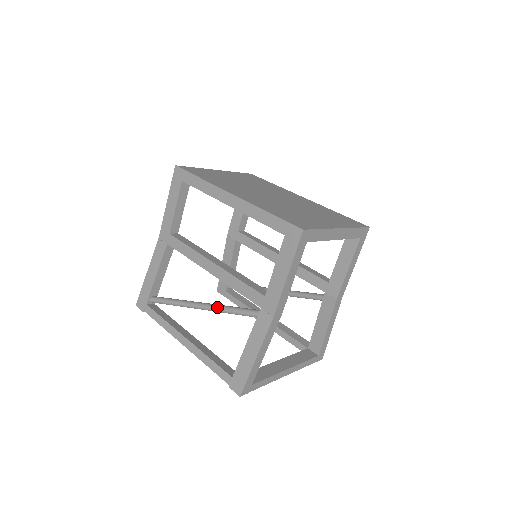
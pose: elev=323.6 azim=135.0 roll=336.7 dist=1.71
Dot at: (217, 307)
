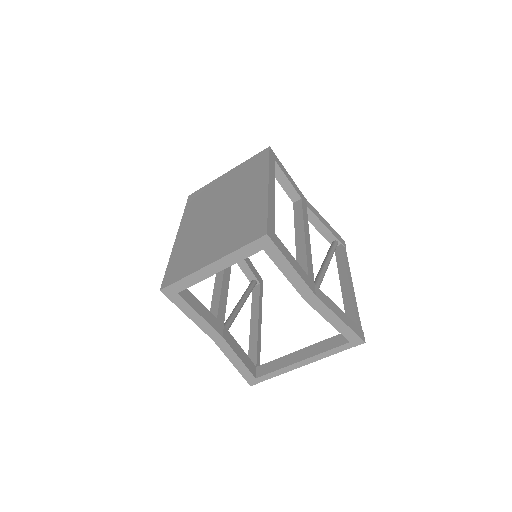
Dot at: occluded
